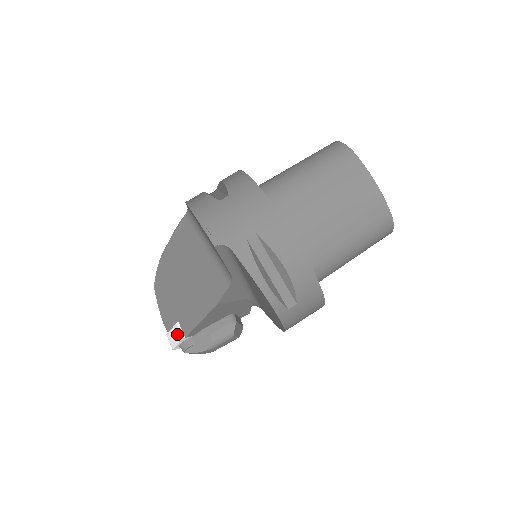
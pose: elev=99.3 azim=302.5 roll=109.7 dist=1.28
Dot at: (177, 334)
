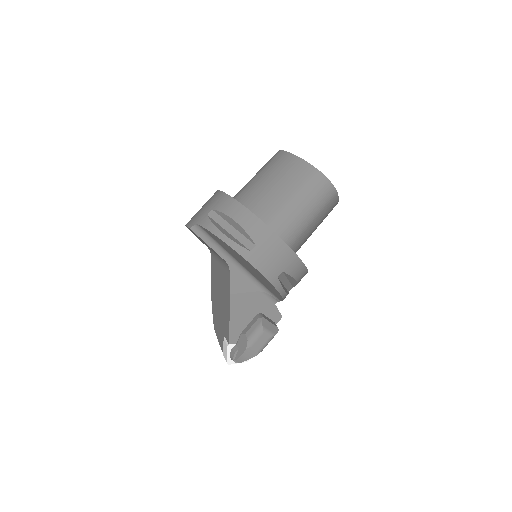
Dot at: (225, 347)
